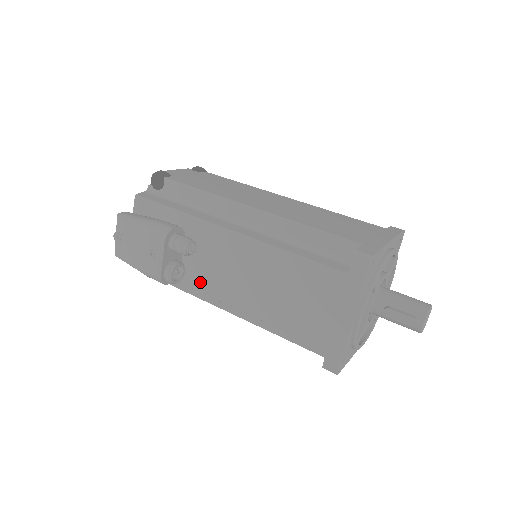
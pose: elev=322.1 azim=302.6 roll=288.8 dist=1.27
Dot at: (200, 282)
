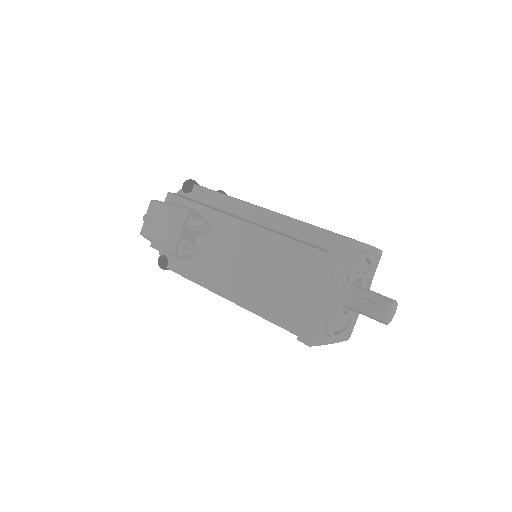
Dot at: (206, 264)
